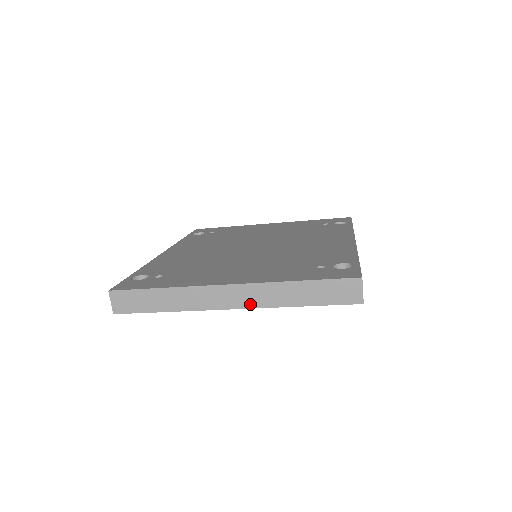
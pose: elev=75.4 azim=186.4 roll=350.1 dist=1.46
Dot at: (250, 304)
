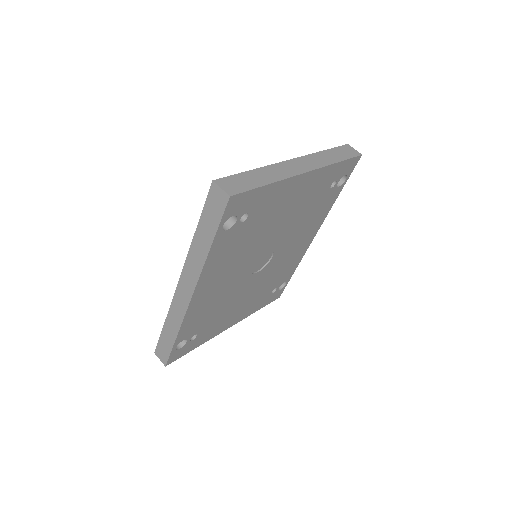
Dot at: (314, 167)
